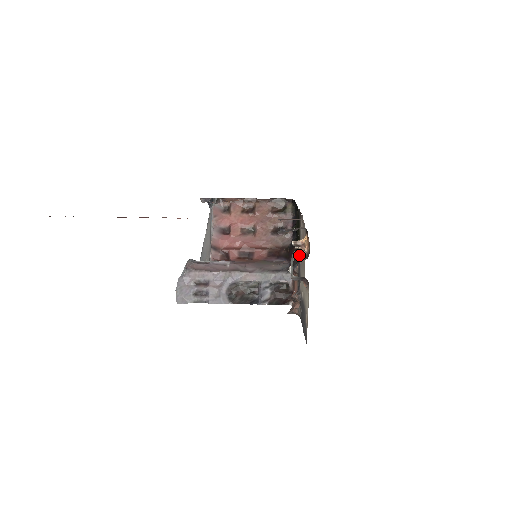
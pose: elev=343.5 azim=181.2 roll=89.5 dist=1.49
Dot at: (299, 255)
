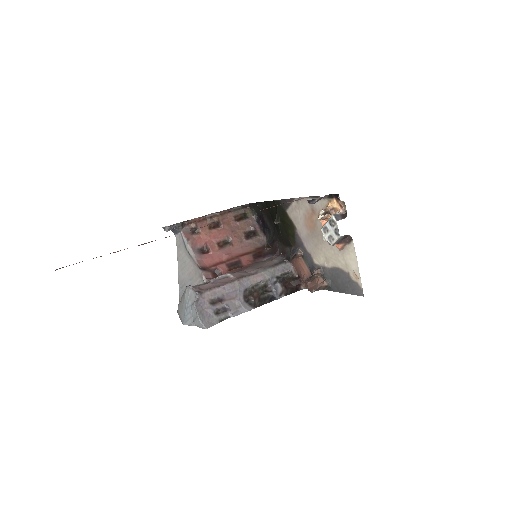
Dot at: (339, 216)
